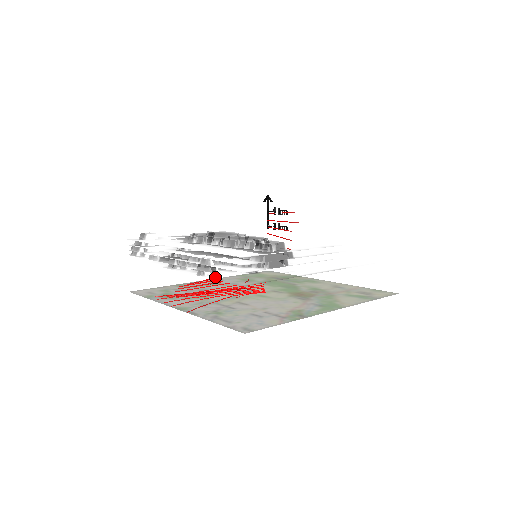
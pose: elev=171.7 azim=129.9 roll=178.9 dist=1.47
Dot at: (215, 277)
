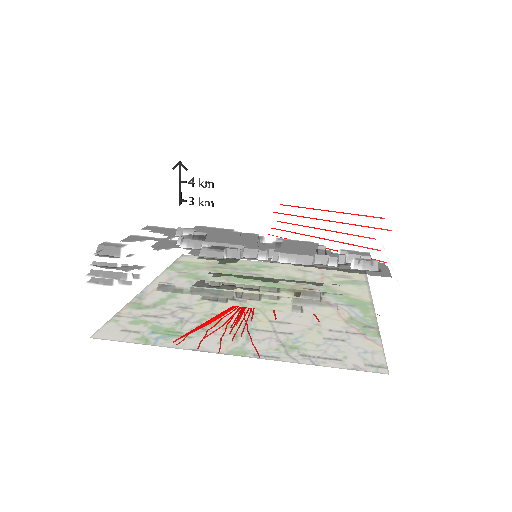
Dot at: (323, 311)
